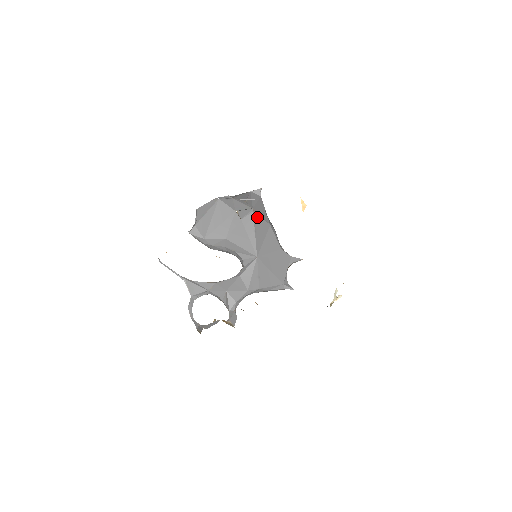
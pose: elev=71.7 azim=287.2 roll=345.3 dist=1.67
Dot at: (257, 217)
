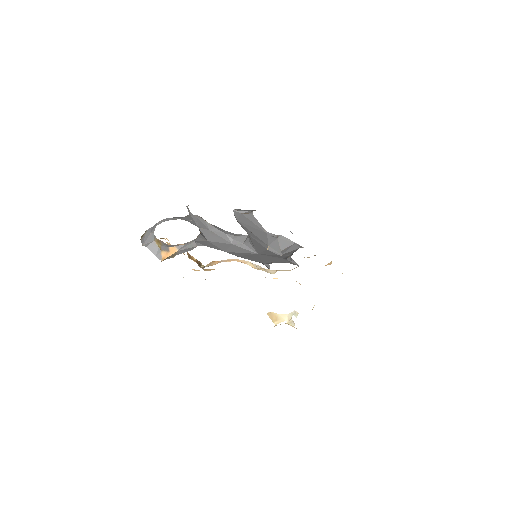
Dot at: occluded
